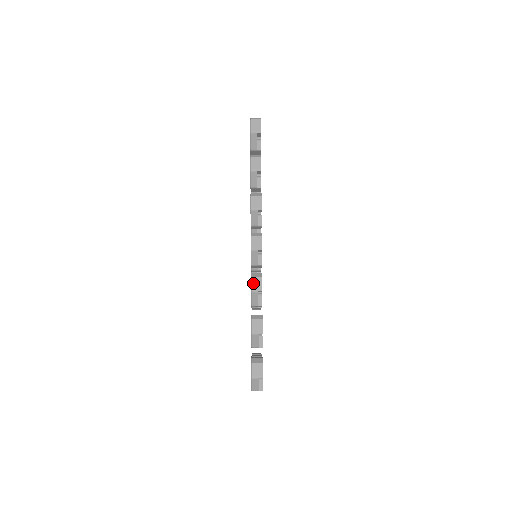
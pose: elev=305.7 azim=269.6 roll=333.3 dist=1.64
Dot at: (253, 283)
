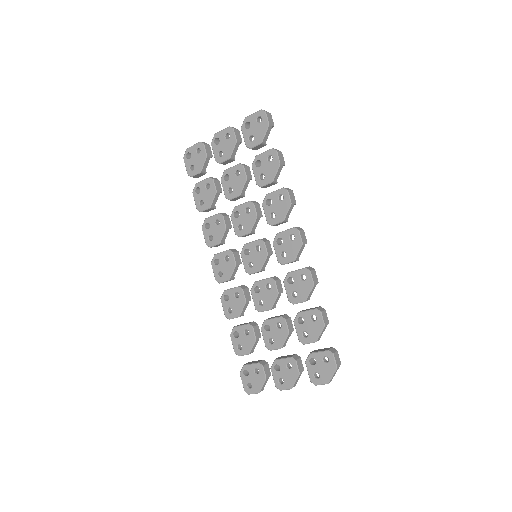
Dot at: (313, 276)
